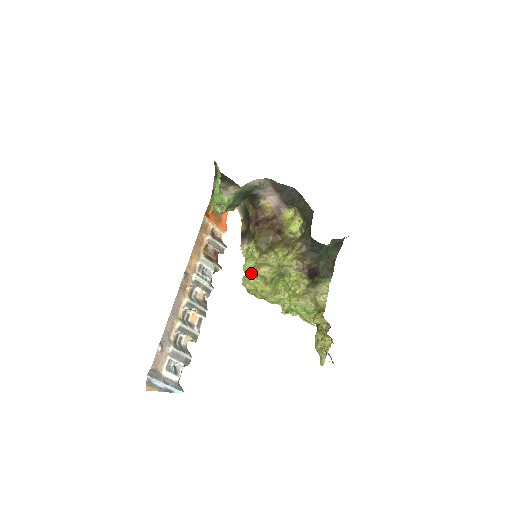
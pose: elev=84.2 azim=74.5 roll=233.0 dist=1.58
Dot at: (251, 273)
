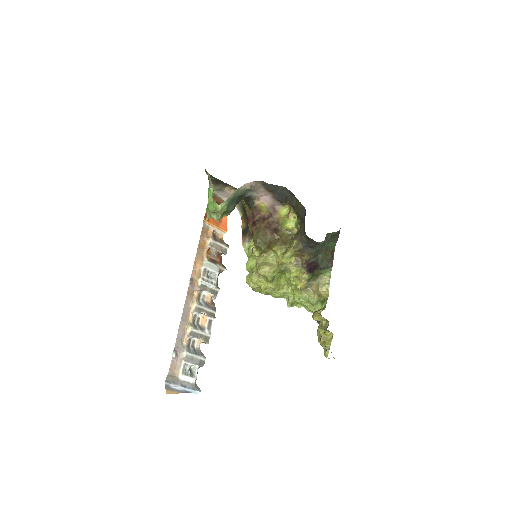
Dot at: (253, 272)
